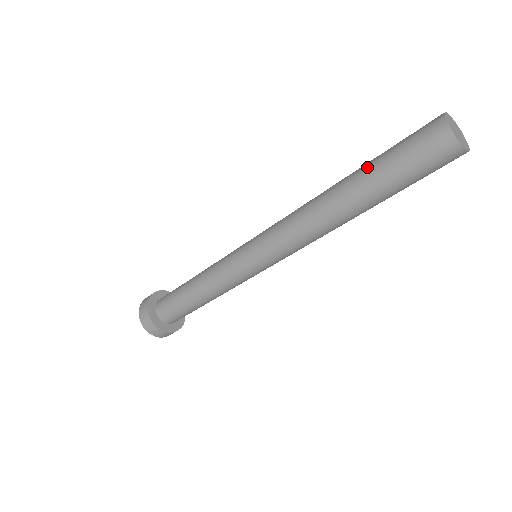
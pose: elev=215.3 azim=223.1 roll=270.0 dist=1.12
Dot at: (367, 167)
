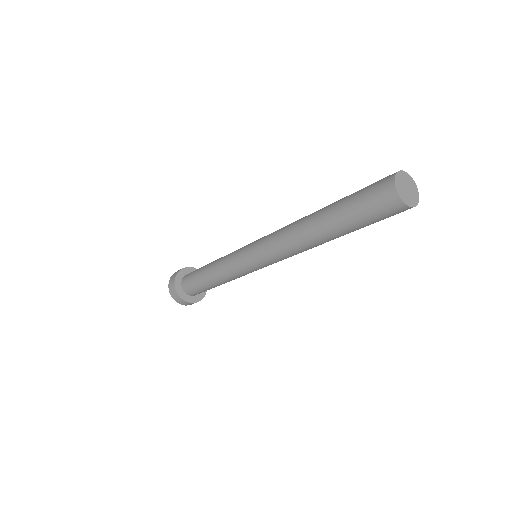
Dot at: (336, 212)
